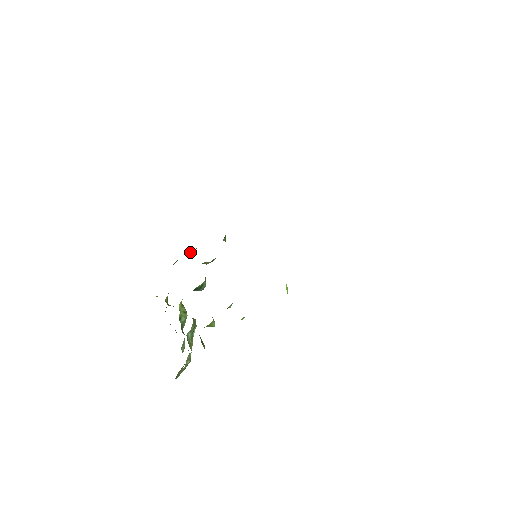
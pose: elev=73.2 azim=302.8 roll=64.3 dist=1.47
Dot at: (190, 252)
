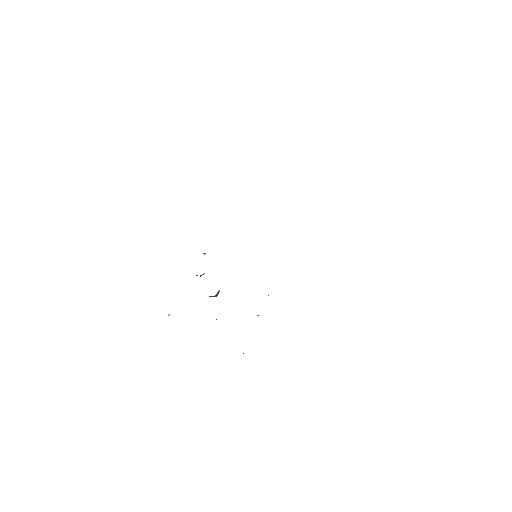
Dot at: occluded
